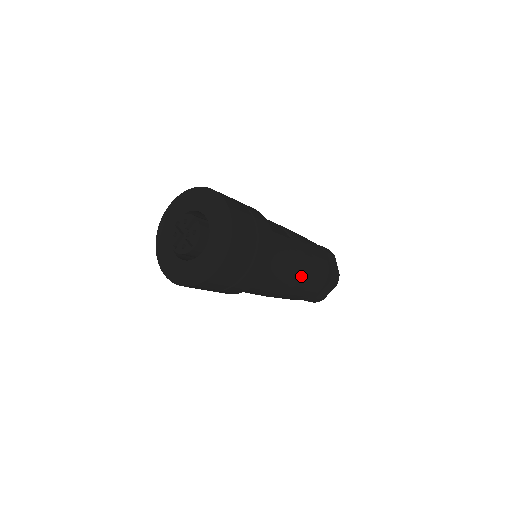
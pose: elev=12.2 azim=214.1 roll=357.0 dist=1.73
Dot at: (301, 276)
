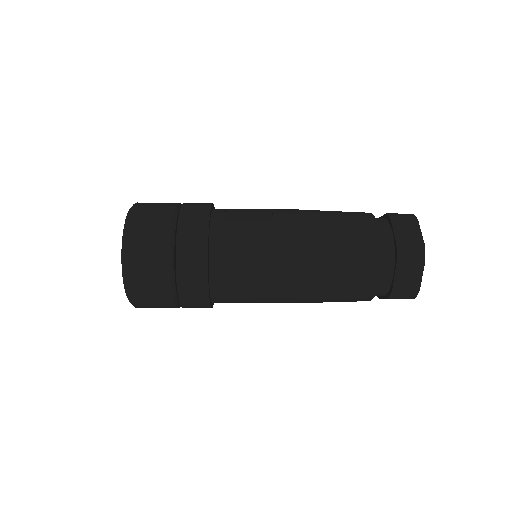
Dot at: (303, 262)
